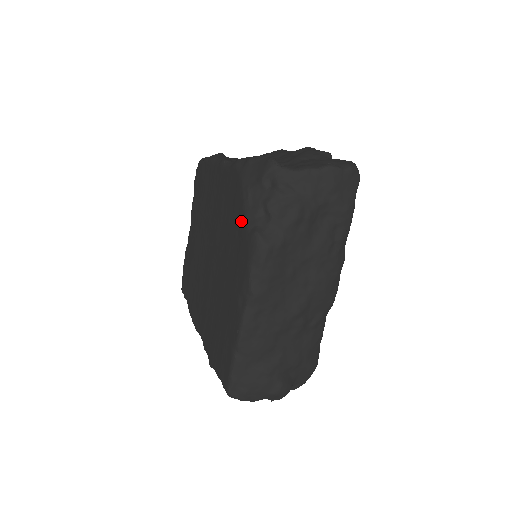
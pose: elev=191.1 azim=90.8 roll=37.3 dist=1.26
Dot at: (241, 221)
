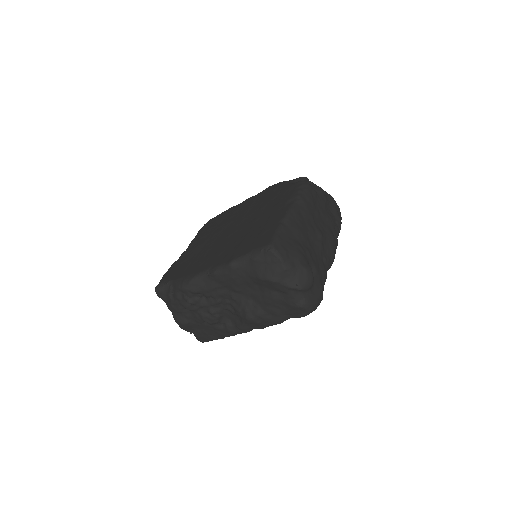
Dot at: (283, 188)
